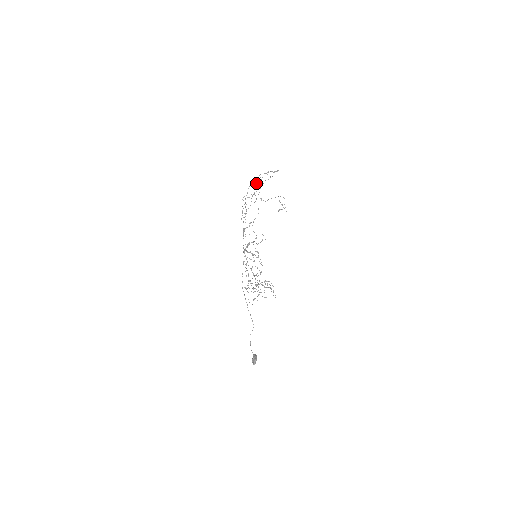
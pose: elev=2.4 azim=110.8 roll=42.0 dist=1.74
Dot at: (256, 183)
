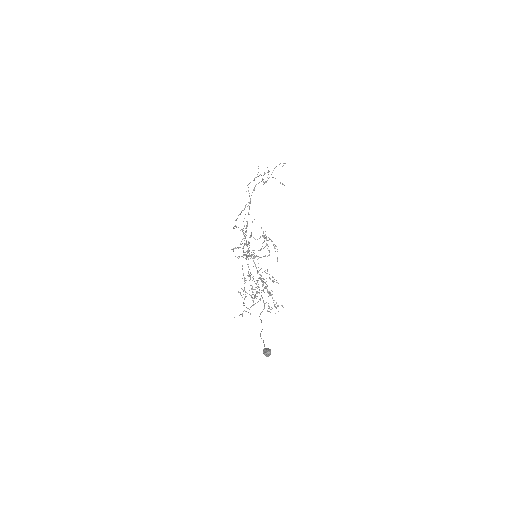
Dot at: (265, 173)
